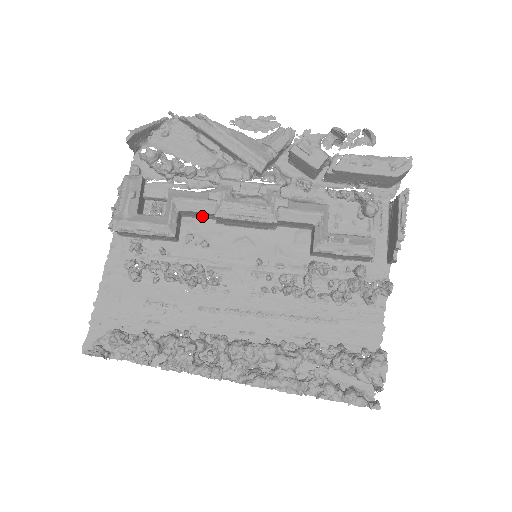
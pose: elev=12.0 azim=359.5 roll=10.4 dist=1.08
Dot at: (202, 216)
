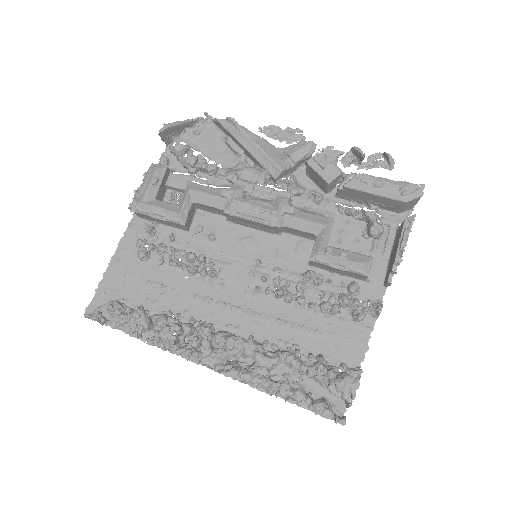
Dot at: (214, 211)
